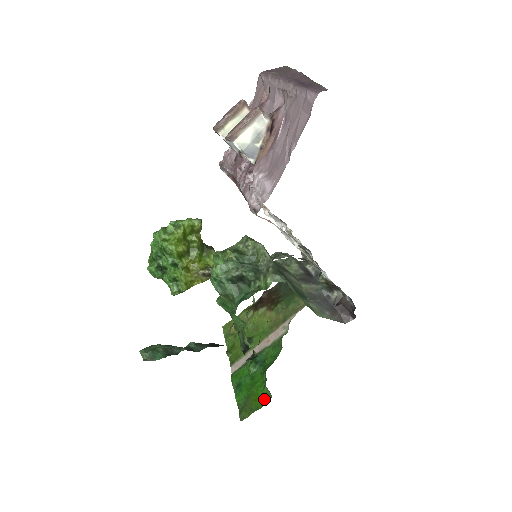
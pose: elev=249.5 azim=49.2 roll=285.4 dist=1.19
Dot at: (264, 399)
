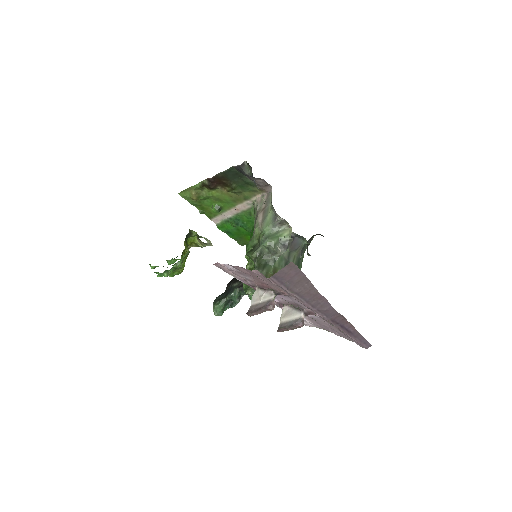
Dot at: occluded
